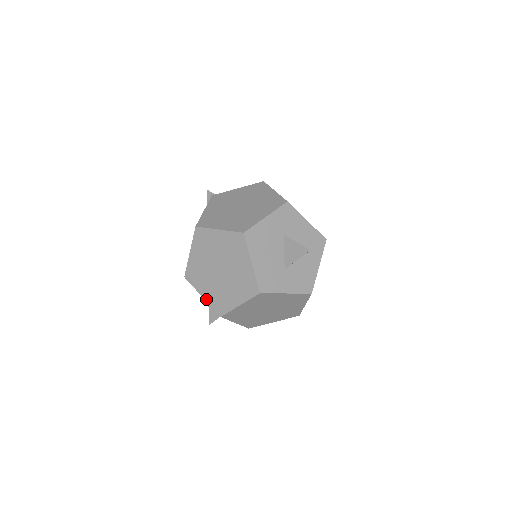
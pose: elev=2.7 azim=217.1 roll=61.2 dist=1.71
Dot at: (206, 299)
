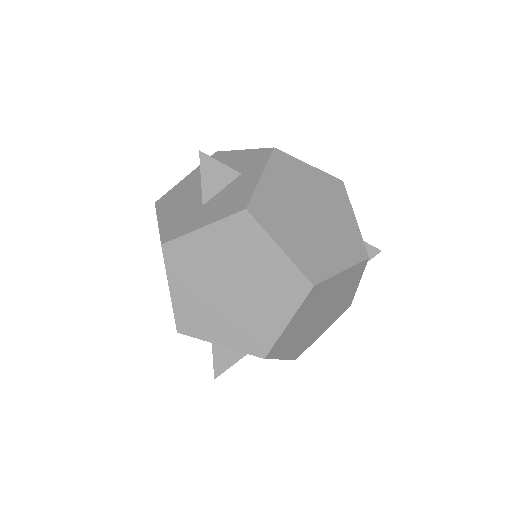
Dot at: occluded
